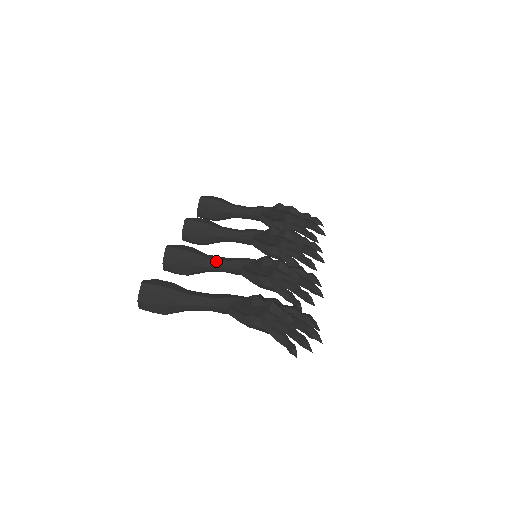
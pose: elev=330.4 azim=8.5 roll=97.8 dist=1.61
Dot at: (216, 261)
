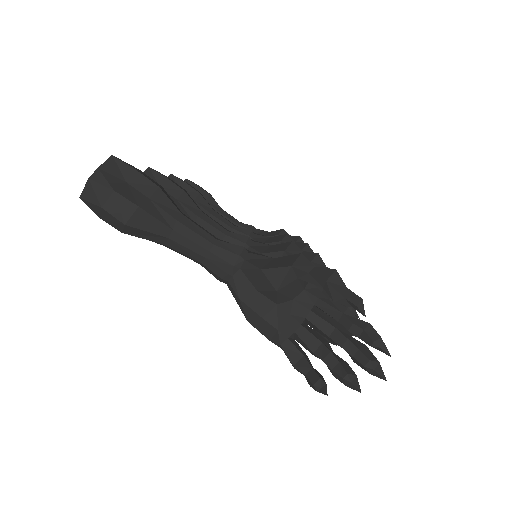
Dot at: (212, 223)
